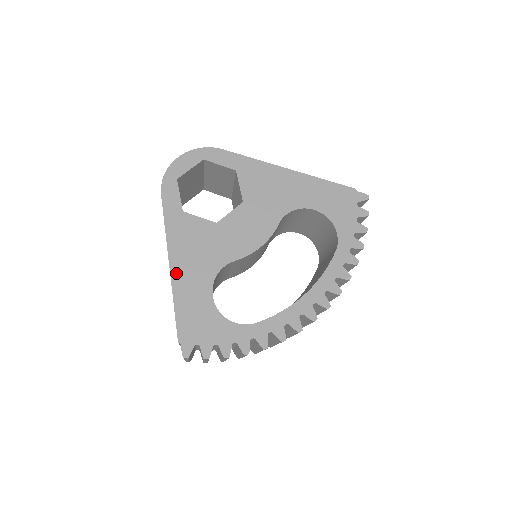
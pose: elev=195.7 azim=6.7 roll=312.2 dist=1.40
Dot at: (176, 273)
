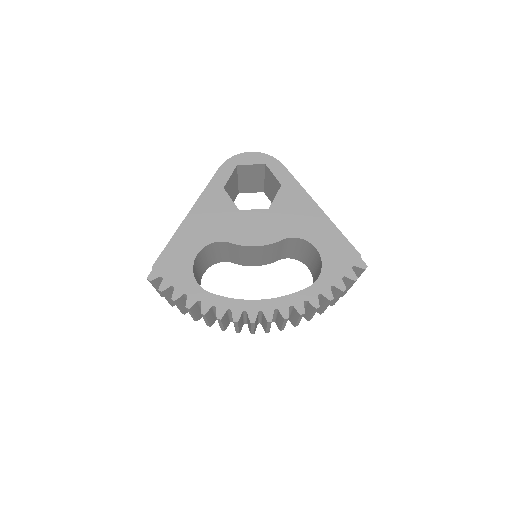
Dot at: (187, 223)
